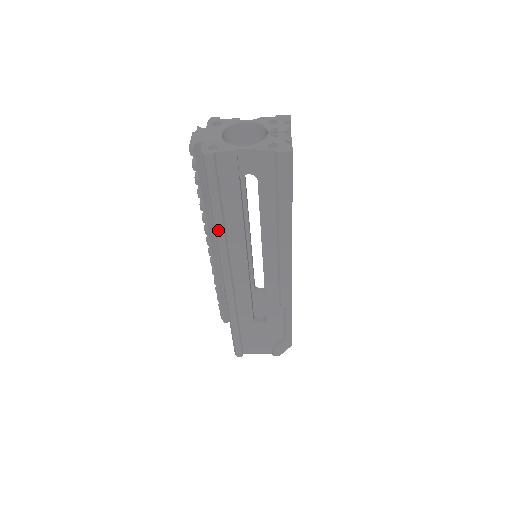
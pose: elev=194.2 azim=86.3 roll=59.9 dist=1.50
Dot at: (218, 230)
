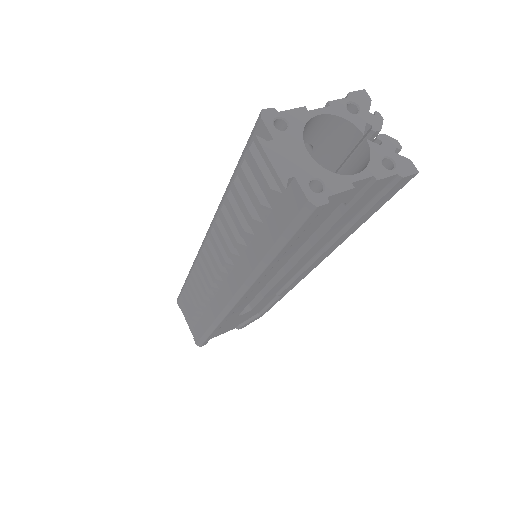
Dot at: (266, 270)
